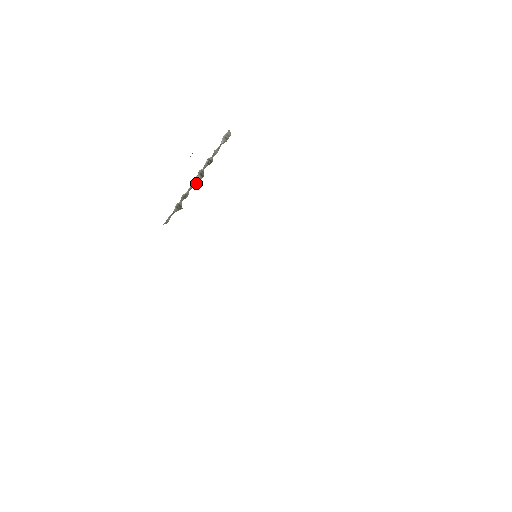
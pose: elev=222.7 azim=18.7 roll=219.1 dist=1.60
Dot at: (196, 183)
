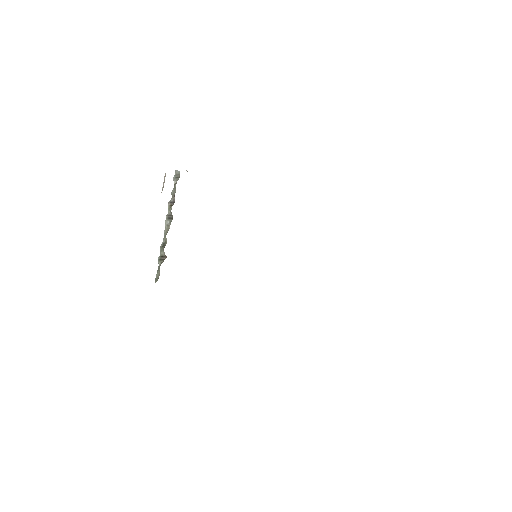
Dot at: (169, 227)
